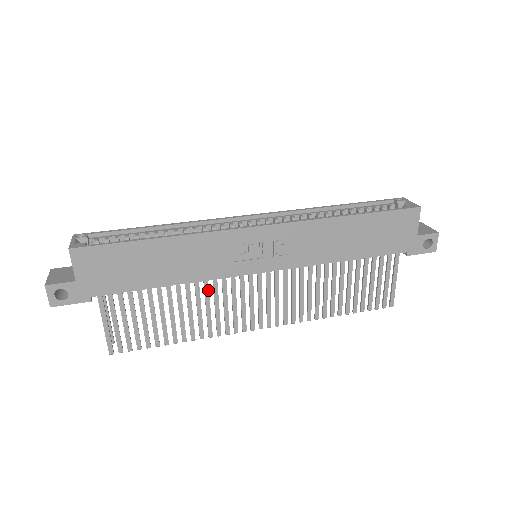
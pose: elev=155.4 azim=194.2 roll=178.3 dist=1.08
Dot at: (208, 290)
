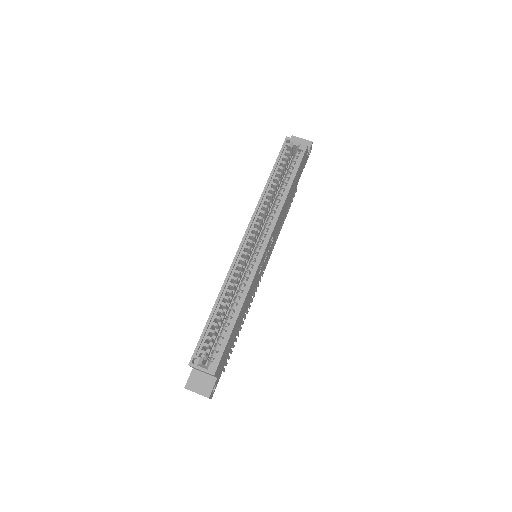
Dot at: occluded
